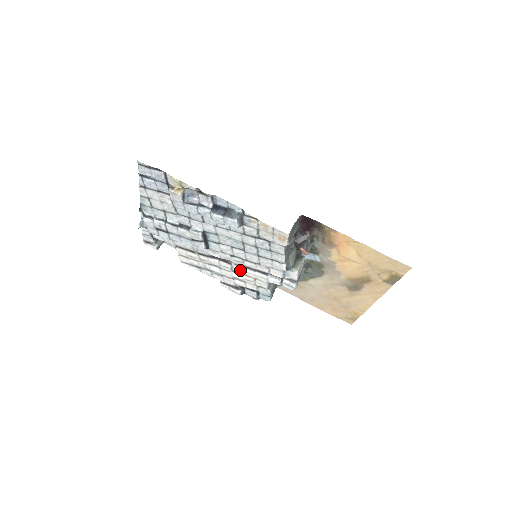
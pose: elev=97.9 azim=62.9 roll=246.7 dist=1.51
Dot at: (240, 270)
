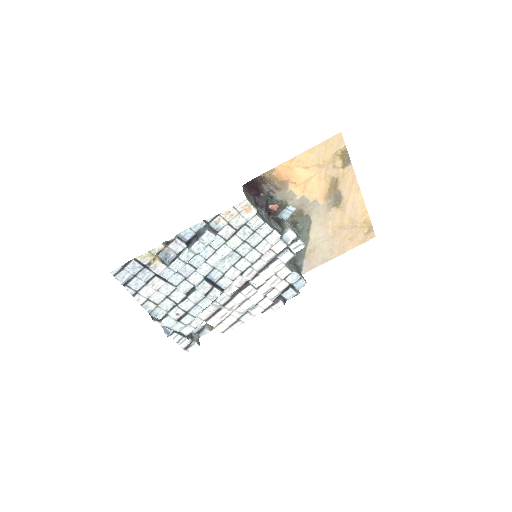
Dot at: (259, 280)
